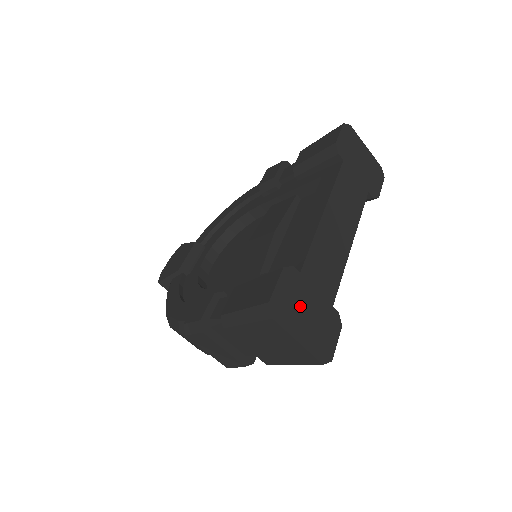
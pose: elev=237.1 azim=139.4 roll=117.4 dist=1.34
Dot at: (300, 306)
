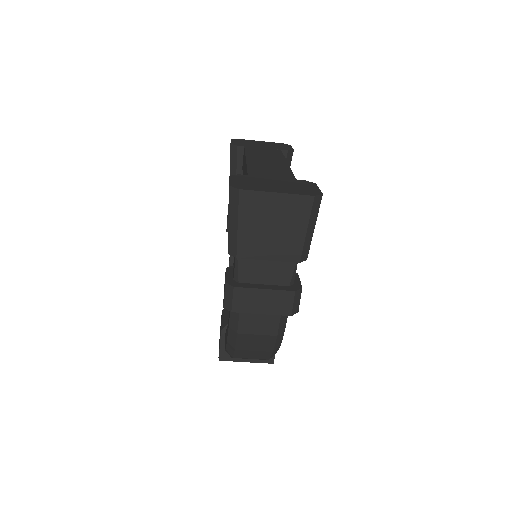
Dot at: (262, 183)
